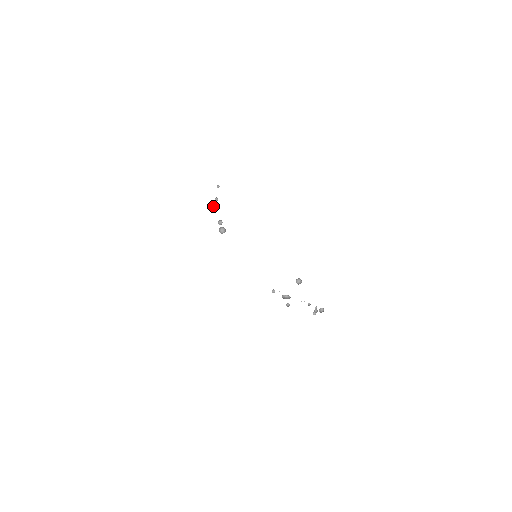
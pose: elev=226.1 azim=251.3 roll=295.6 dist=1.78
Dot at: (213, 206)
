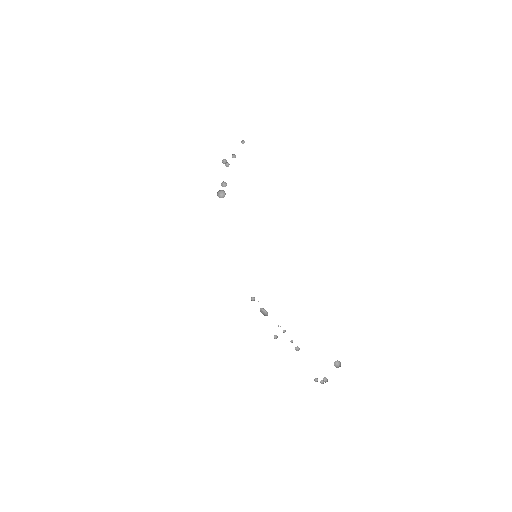
Dot at: (227, 162)
